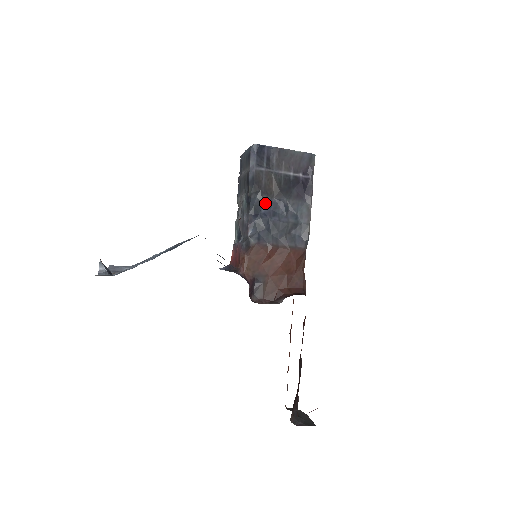
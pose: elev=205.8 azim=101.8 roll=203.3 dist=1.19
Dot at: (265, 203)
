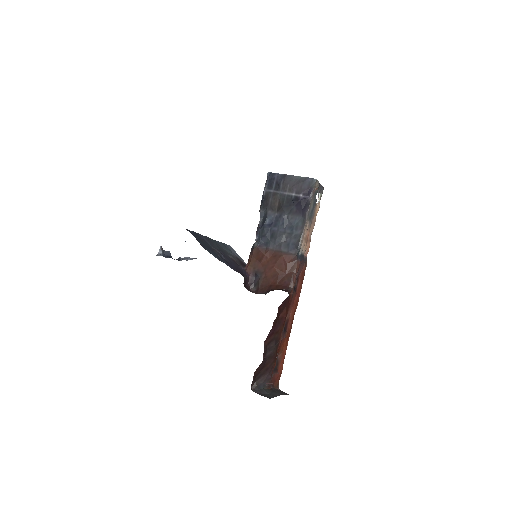
Dot at: (269, 216)
